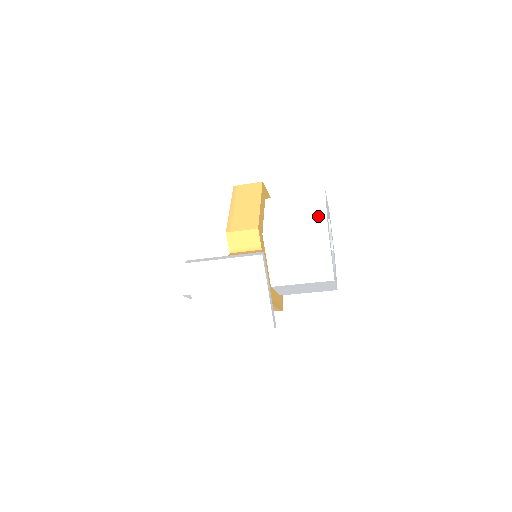
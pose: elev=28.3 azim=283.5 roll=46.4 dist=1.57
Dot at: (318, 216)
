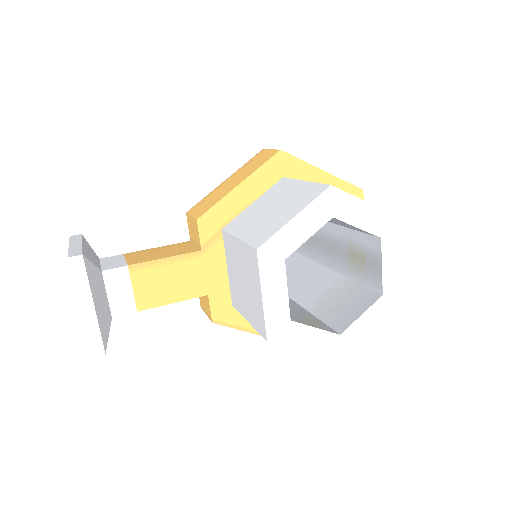
Dot at: (271, 227)
